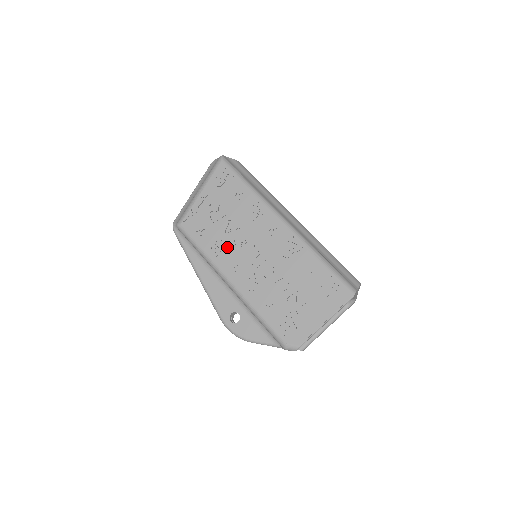
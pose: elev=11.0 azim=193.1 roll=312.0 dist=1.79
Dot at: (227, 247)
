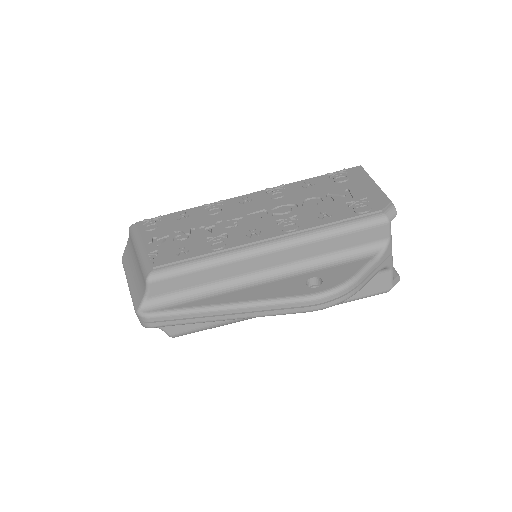
Dot at: (225, 234)
